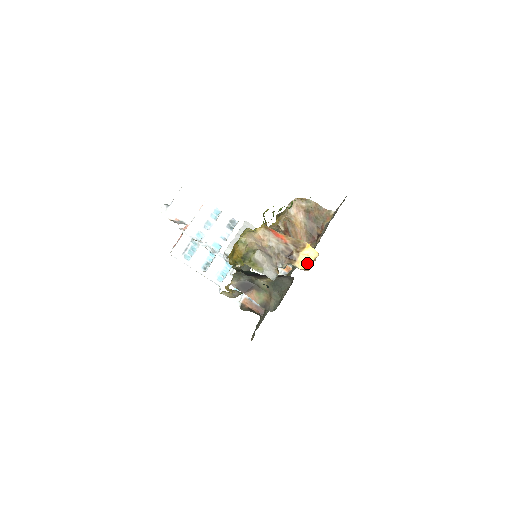
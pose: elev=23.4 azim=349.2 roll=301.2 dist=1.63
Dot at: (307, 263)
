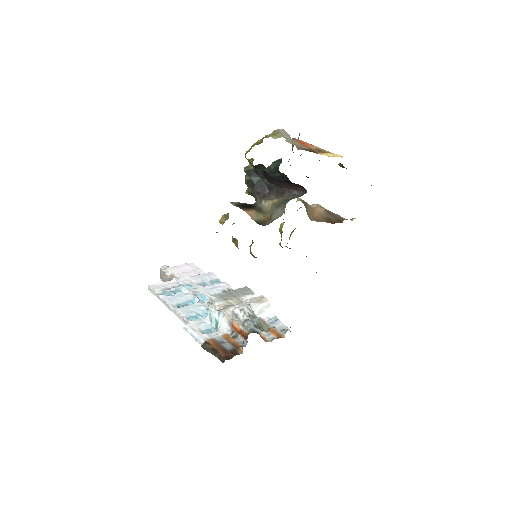
Dot at: (329, 156)
